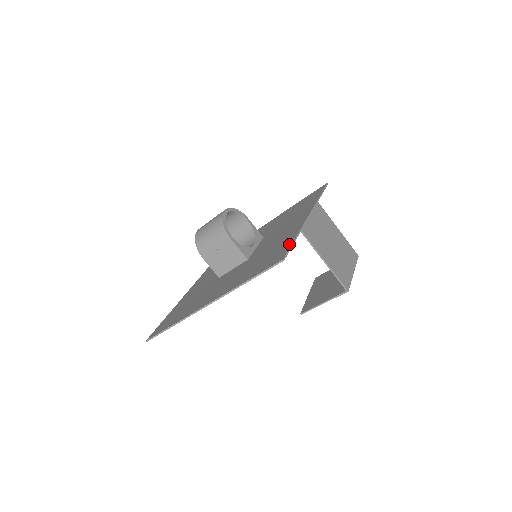
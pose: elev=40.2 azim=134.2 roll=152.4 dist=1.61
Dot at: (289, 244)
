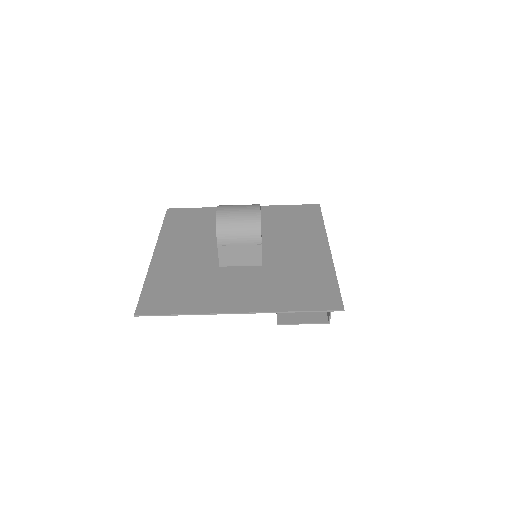
Dot at: (335, 287)
